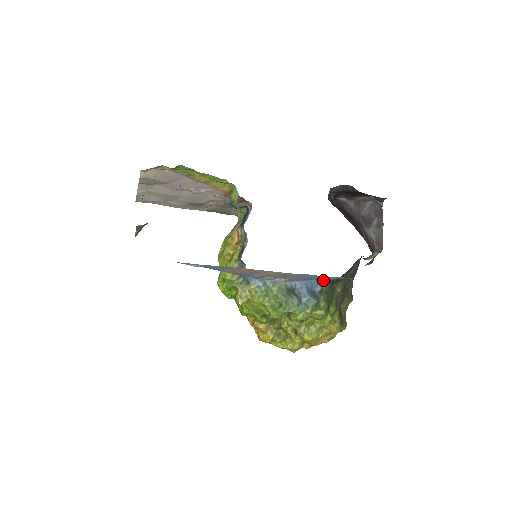
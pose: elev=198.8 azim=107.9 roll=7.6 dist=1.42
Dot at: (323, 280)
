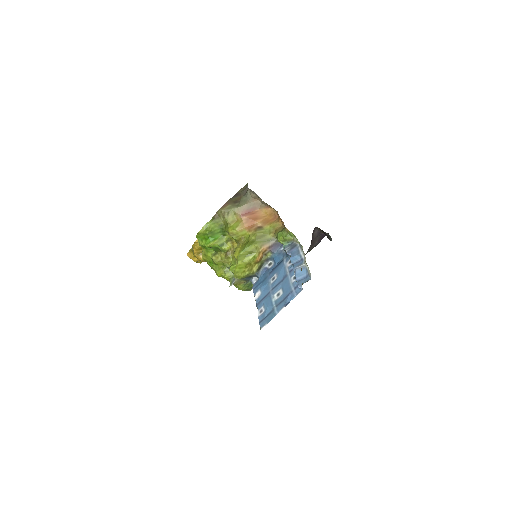
Dot at: occluded
